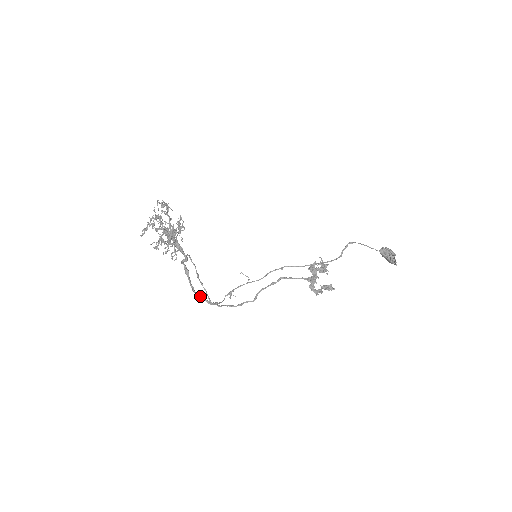
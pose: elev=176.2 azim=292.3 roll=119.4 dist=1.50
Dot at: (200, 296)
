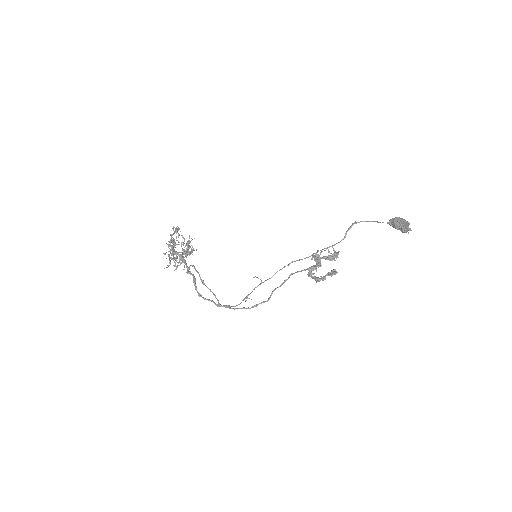
Dot at: occluded
